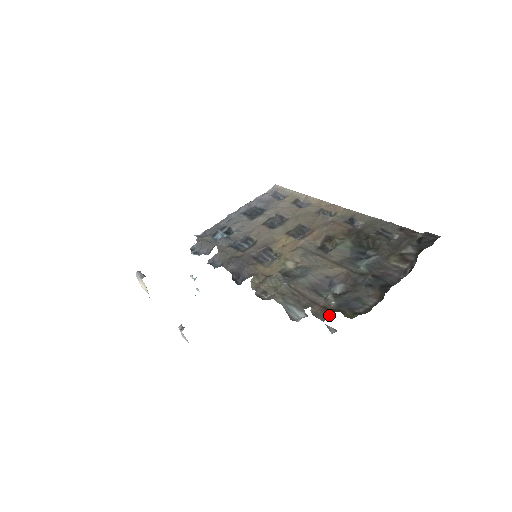
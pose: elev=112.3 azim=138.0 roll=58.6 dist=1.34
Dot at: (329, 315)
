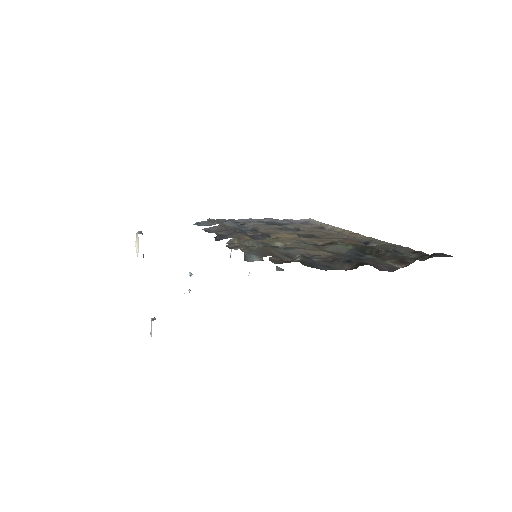
Dot at: (286, 262)
